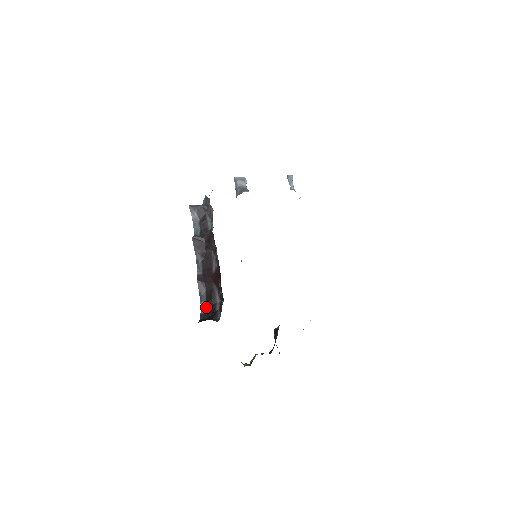
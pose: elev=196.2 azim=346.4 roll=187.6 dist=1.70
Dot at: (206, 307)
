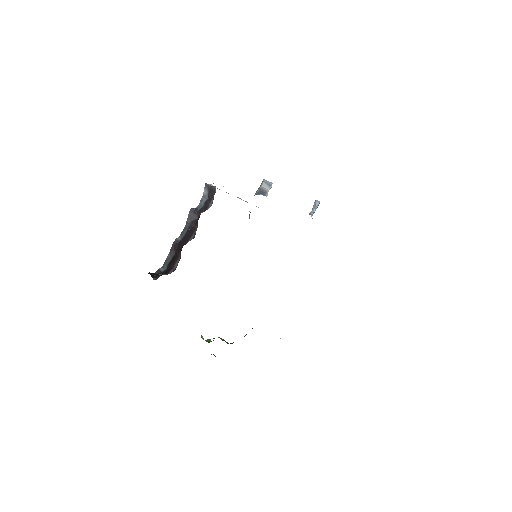
Dot at: (166, 267)
